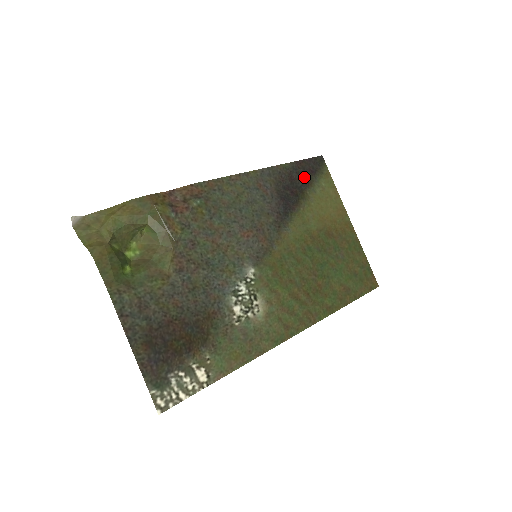
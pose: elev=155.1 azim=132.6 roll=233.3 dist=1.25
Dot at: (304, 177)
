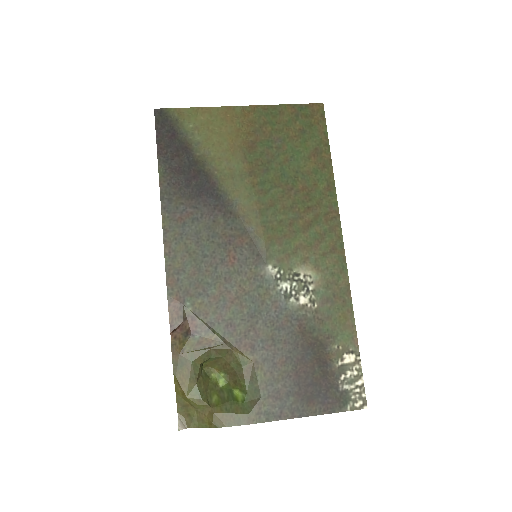
Dot at: (178, 151)
